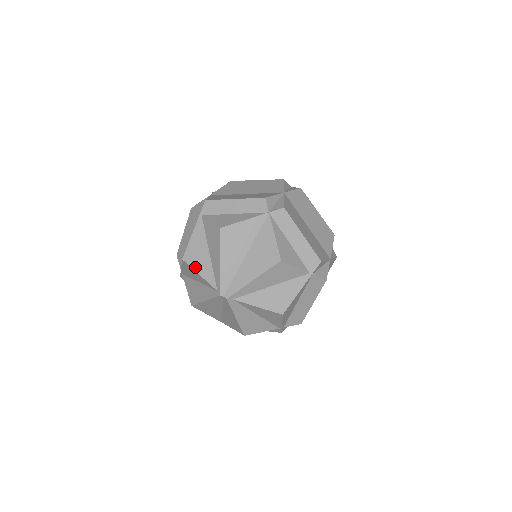
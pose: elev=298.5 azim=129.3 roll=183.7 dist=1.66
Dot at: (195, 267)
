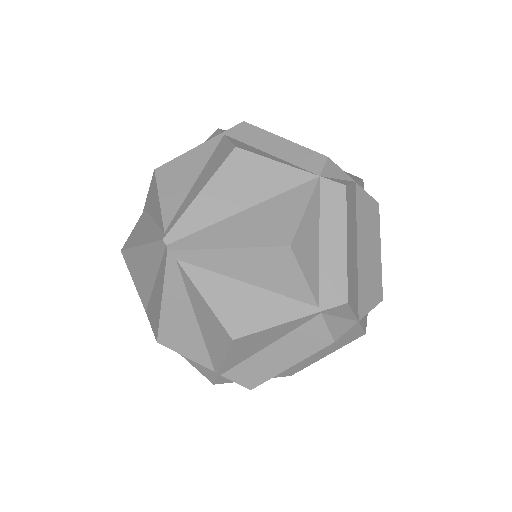
Dot at: (162, 187)
